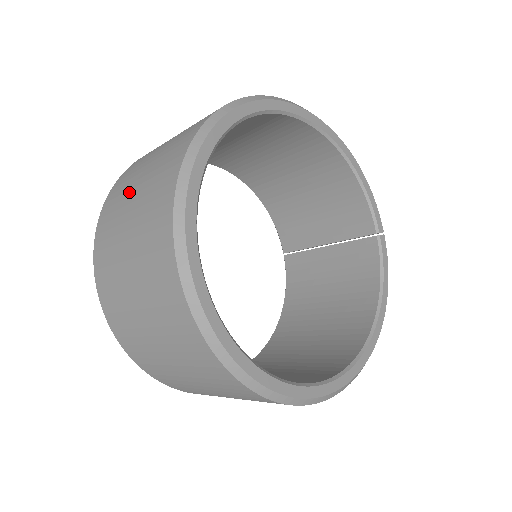
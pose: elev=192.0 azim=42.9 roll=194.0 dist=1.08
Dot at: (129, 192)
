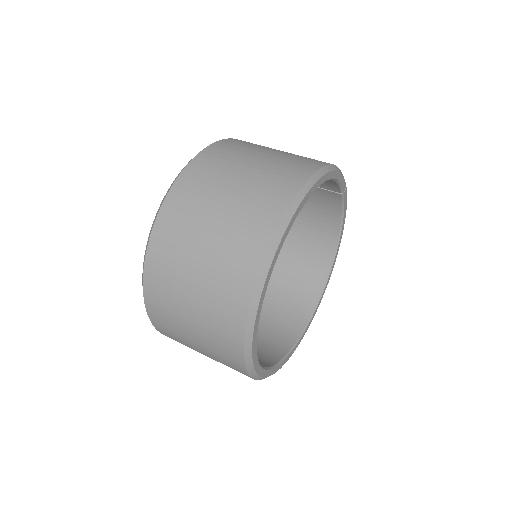
Dot at: (182, 325)
